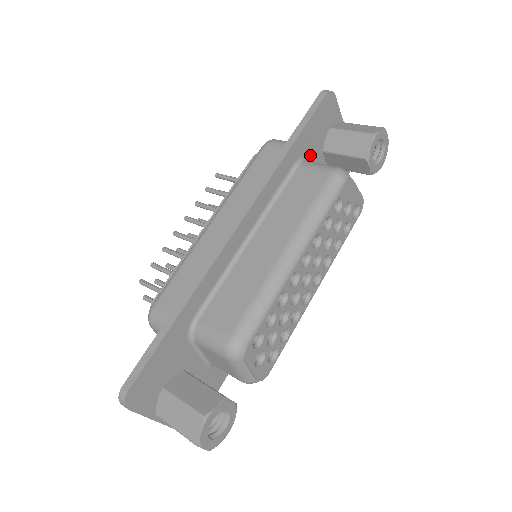
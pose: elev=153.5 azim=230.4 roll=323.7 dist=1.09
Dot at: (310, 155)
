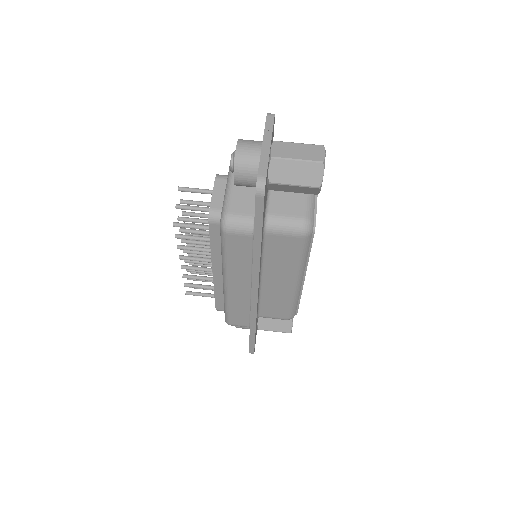
Dot at: (265, 211)
